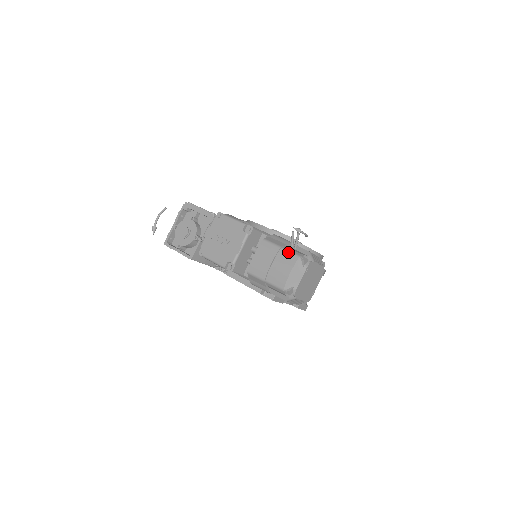
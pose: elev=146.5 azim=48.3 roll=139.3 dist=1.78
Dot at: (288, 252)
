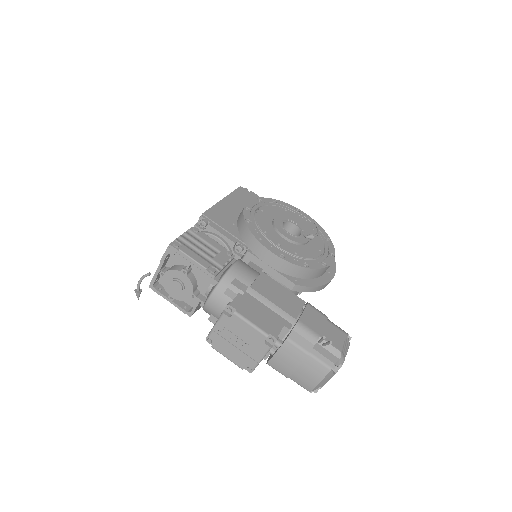
Dot at: (318, 361)
